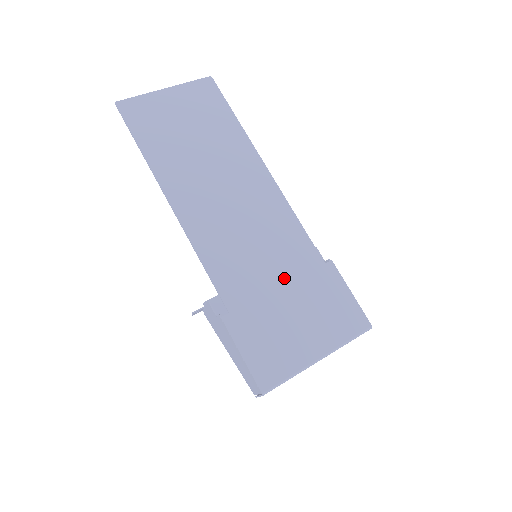
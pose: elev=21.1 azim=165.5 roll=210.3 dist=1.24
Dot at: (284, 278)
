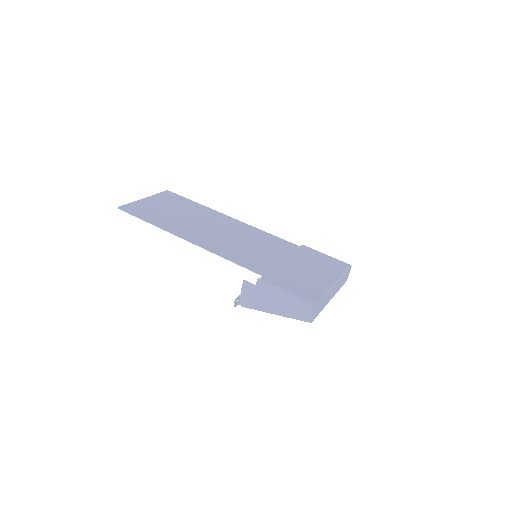
Dot at: (282, 256)
